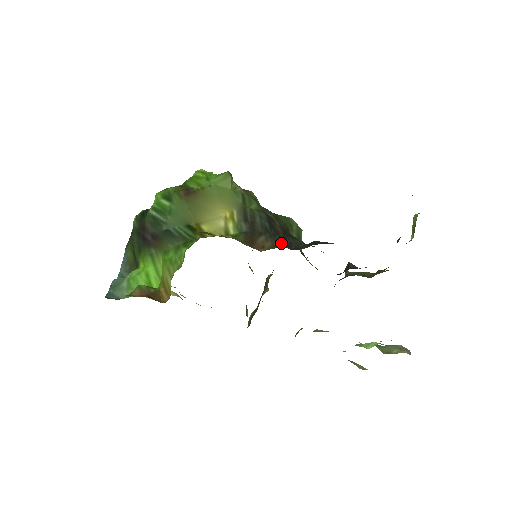
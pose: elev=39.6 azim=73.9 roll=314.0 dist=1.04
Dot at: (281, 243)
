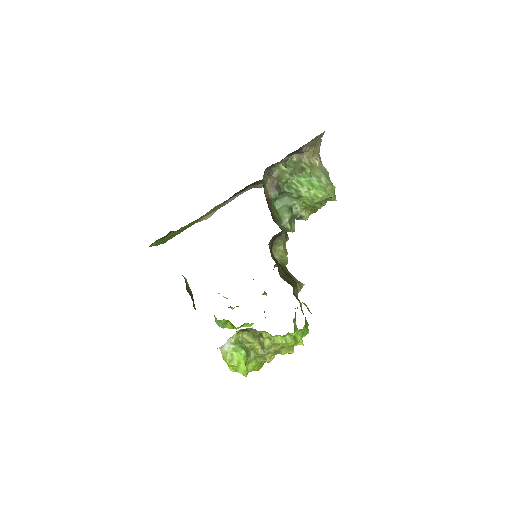
Dot at: occluded
